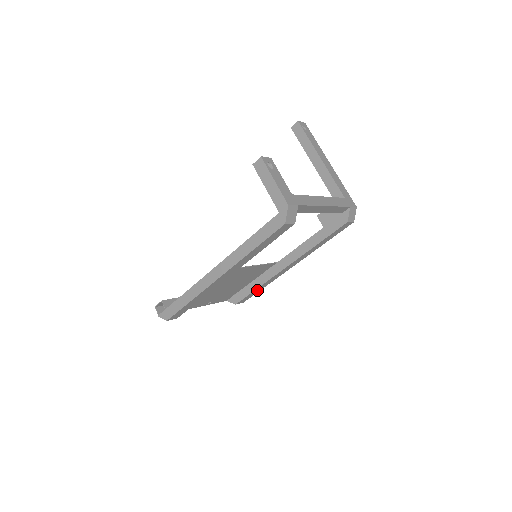
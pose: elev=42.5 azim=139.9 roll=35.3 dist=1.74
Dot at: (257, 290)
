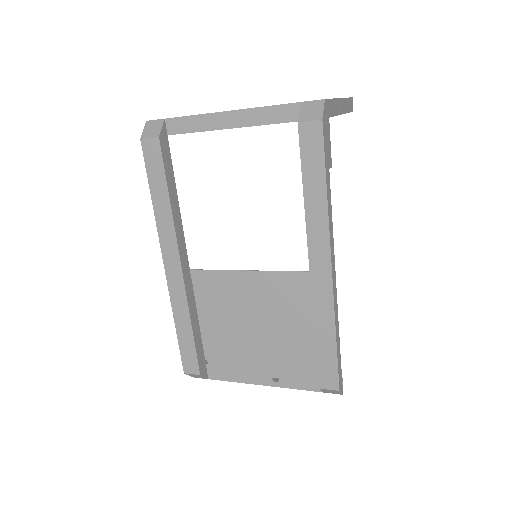
Dot at: (326, 345)
